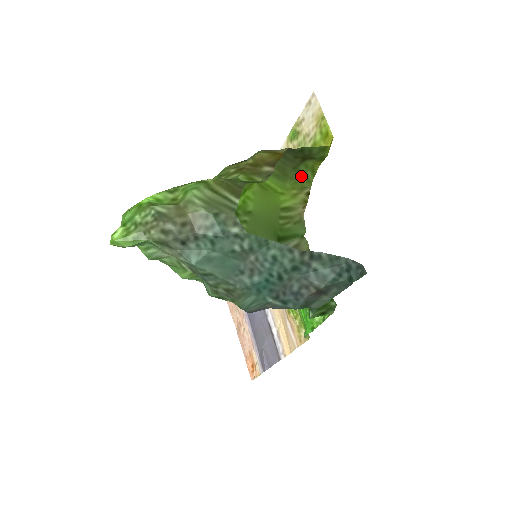
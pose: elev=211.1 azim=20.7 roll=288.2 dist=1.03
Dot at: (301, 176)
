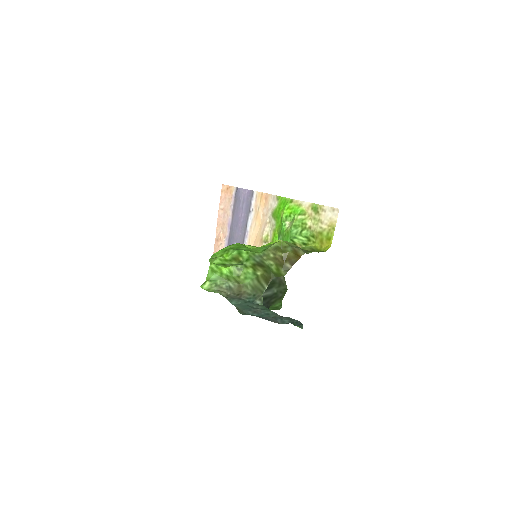
Dot at: occluded
